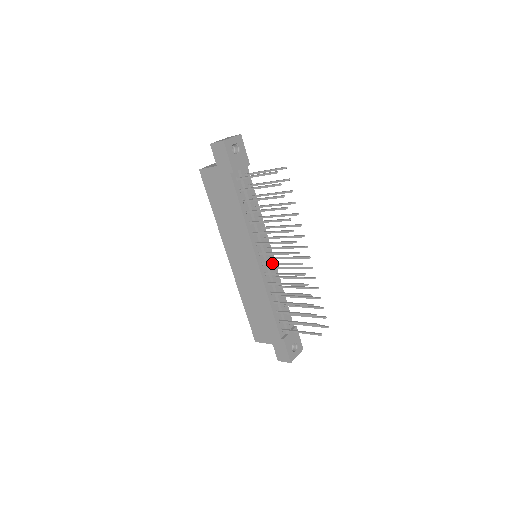
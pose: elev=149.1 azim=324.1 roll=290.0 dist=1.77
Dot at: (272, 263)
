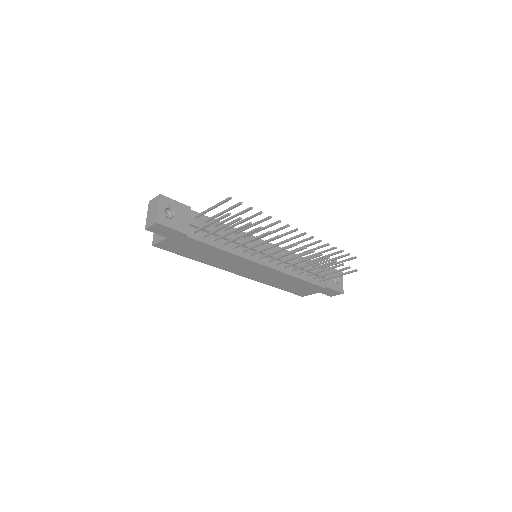
Dot at: (277, 258)
